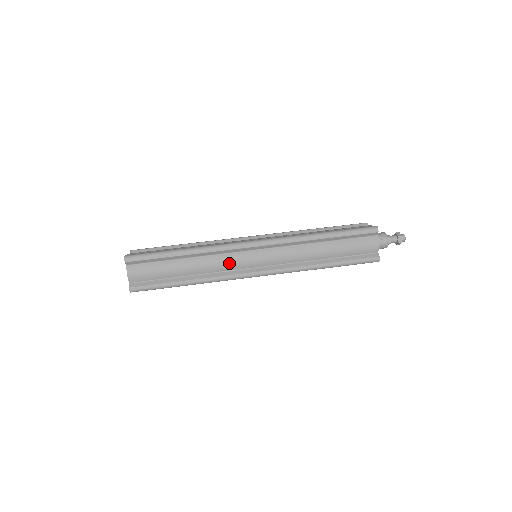
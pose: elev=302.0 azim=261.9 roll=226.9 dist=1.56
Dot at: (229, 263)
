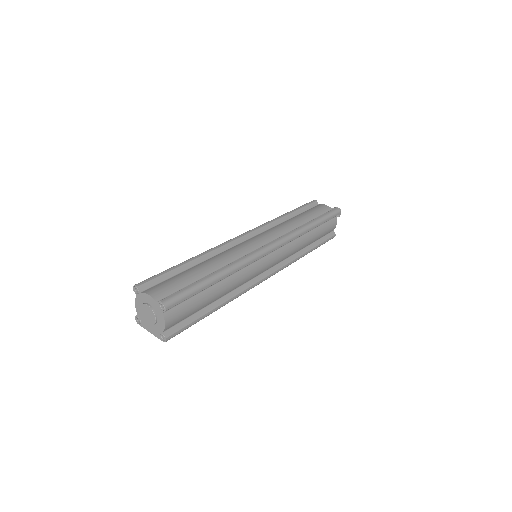
Dot at: (251, 274)
